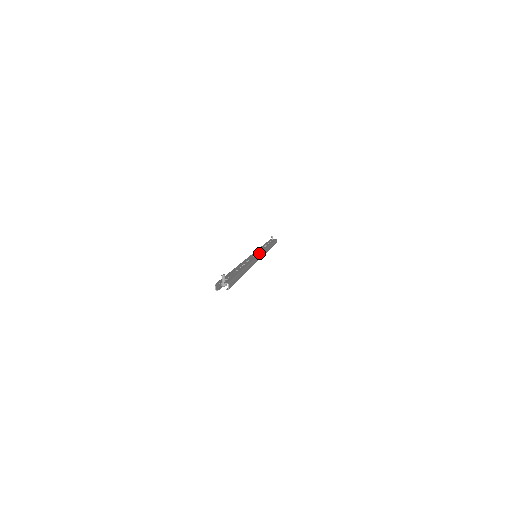
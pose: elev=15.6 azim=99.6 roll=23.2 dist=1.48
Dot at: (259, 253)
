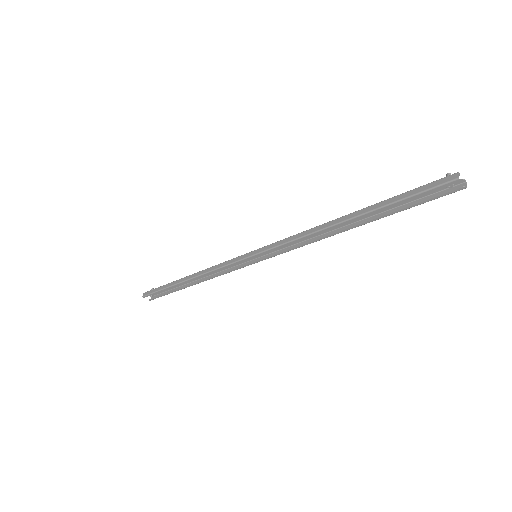
Dot at: (256, 256)
